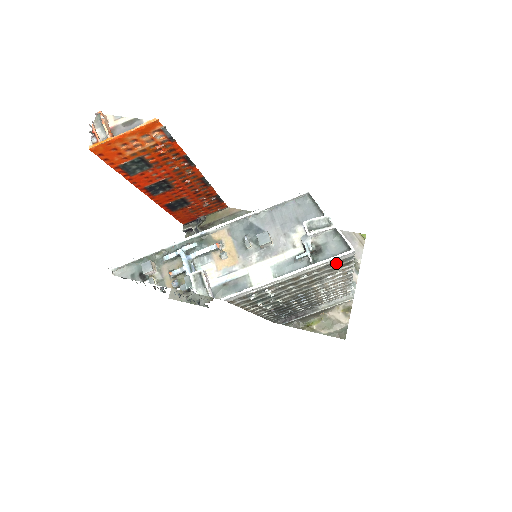
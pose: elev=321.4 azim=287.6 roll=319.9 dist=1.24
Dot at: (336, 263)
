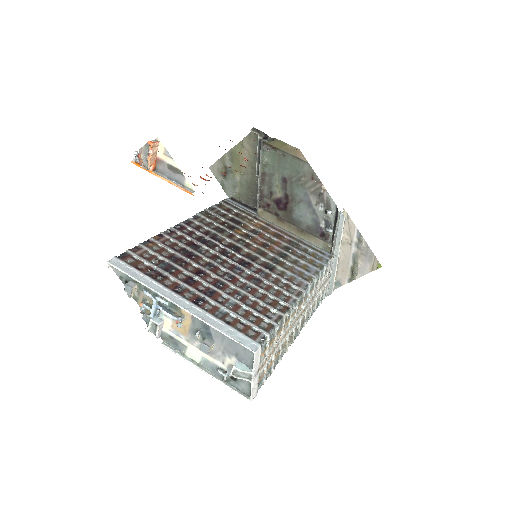
Dot at: occluded
